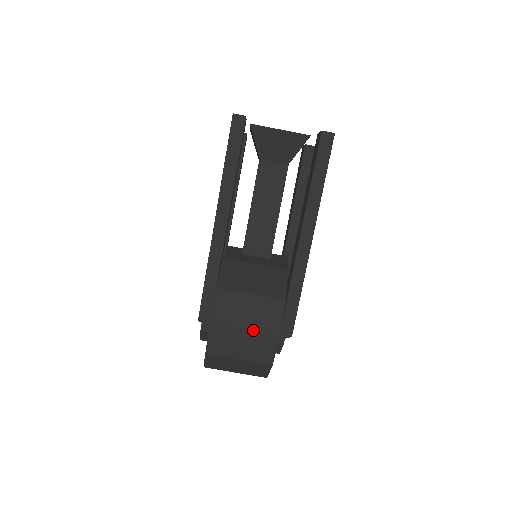
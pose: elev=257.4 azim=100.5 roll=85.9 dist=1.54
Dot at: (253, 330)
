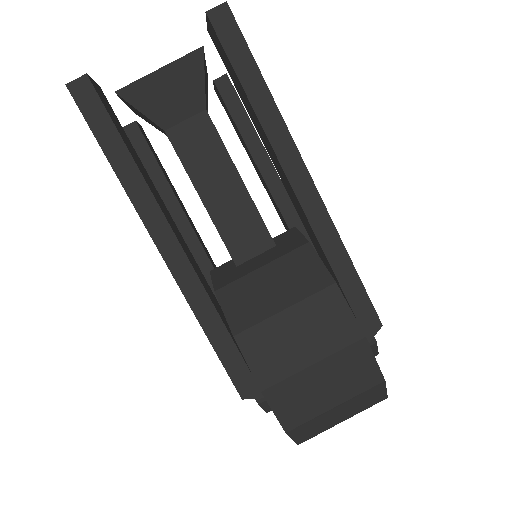
Dot at: (324, 356)
